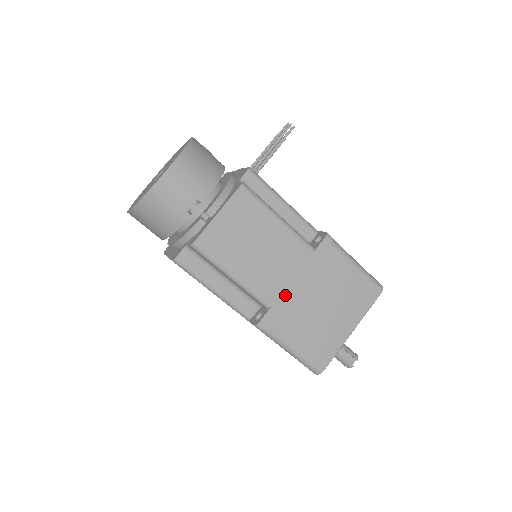
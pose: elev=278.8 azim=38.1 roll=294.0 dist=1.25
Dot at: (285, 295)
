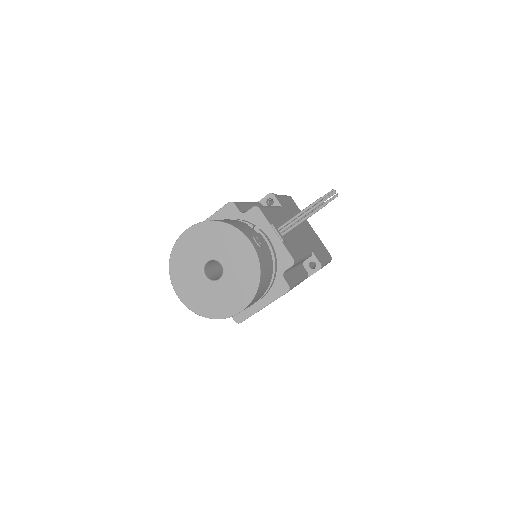
Dot at: occluded
